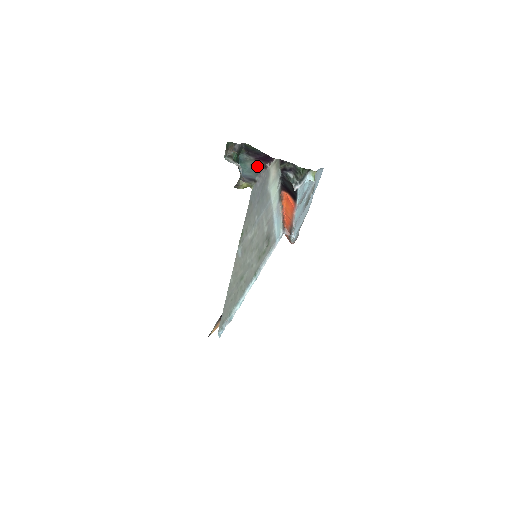
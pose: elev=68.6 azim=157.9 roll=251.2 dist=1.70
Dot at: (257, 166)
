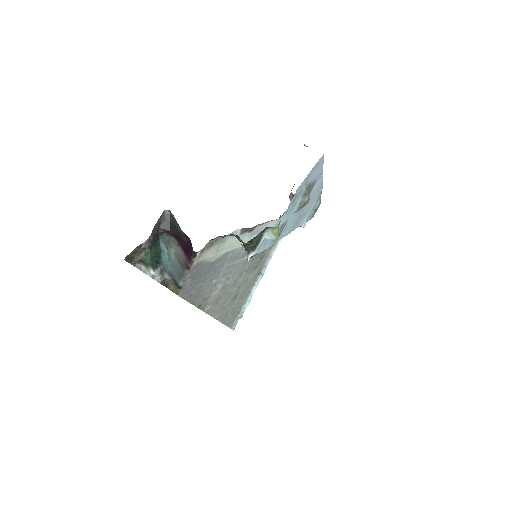
Dot at: (180, 262)
